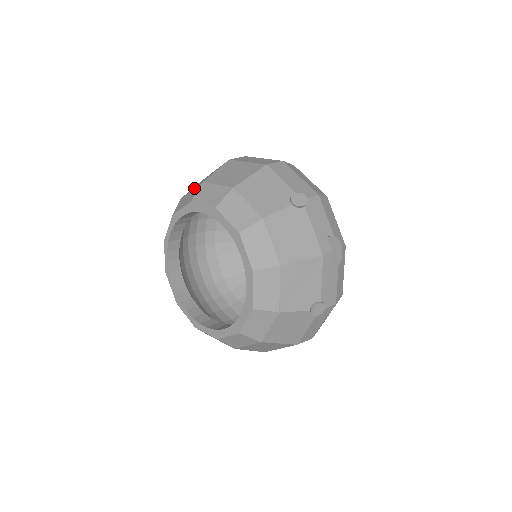
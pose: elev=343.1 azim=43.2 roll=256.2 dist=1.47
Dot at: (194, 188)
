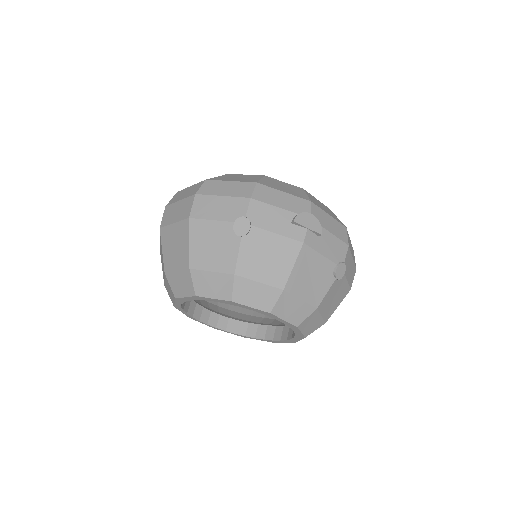
Dot at: (164, 279)
